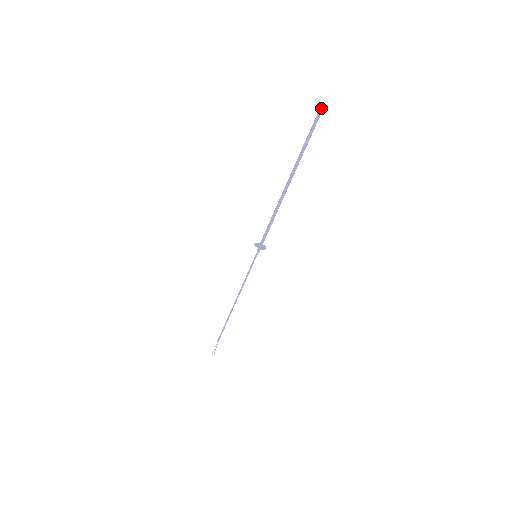
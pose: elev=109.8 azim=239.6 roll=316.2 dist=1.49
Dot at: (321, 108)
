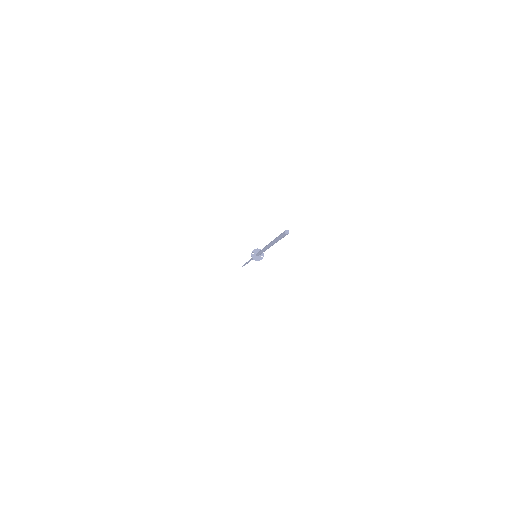
Dot at: (285, 235)
